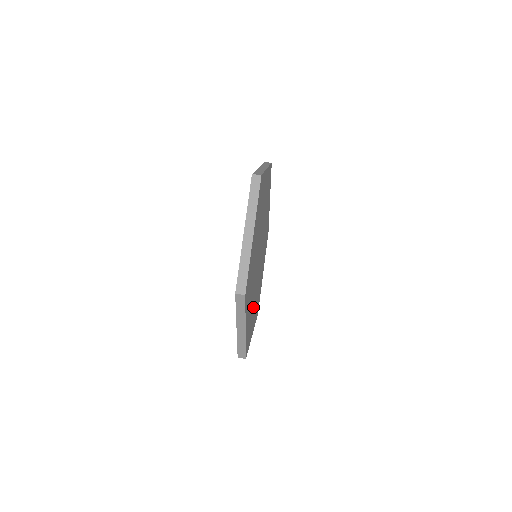
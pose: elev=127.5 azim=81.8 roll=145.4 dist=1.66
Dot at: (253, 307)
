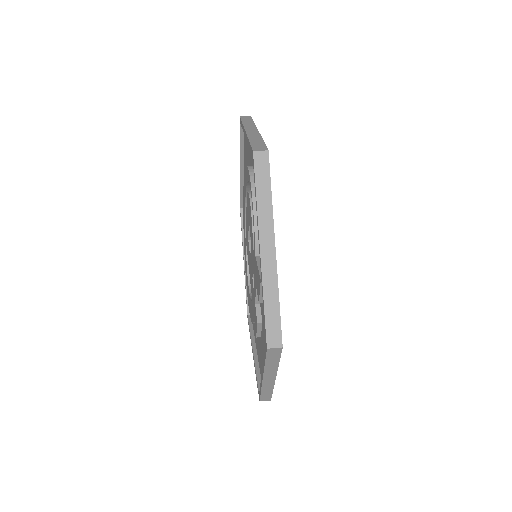
Dot at: occluded
